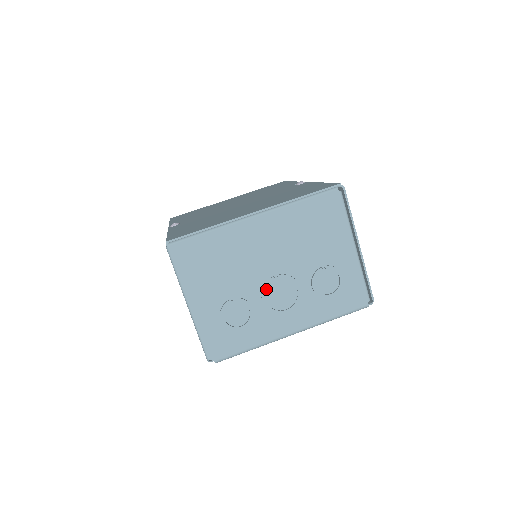
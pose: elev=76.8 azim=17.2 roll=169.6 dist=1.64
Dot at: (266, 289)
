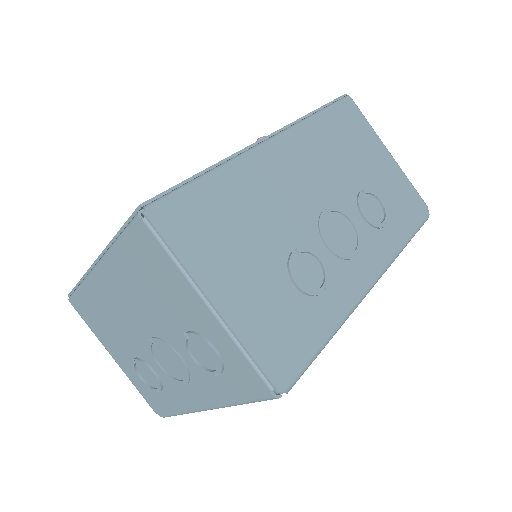
Dot at: (153, 352)
